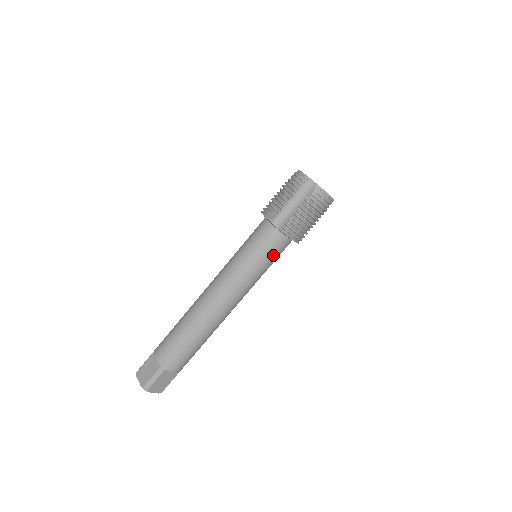
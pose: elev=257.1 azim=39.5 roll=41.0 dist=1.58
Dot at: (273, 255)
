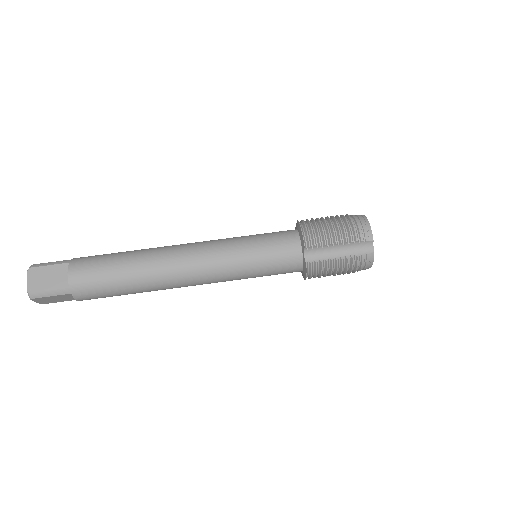
Dot at: (275, 273)
